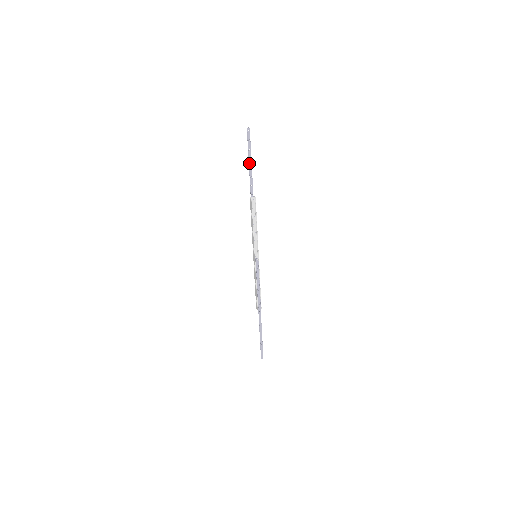
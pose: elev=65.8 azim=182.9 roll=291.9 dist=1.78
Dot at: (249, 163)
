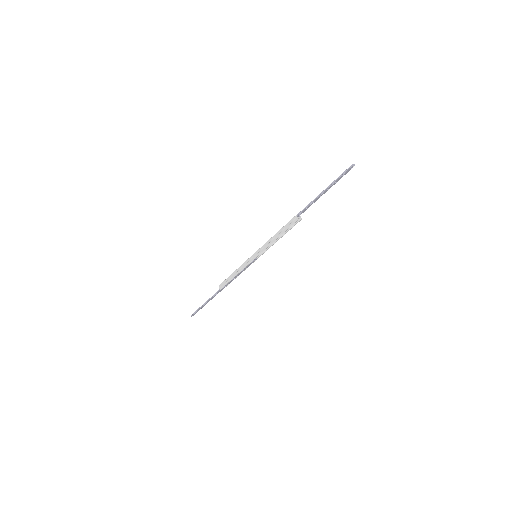
Dot at: (324, 192)
